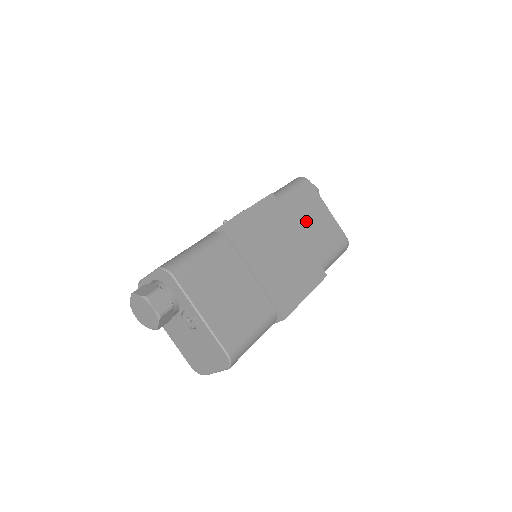
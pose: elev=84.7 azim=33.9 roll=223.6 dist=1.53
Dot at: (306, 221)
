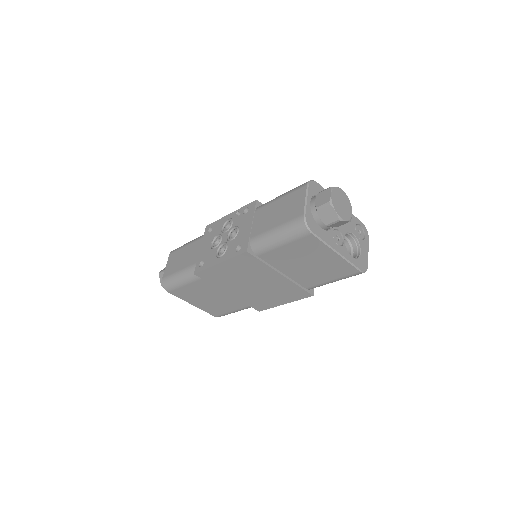
Dot at: (295, 264)
